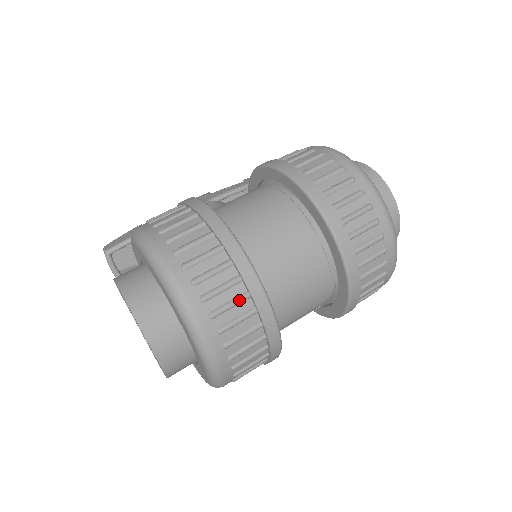
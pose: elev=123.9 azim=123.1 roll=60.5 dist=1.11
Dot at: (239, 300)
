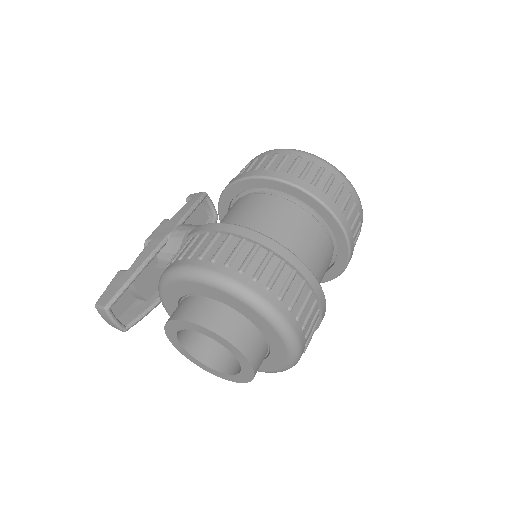
Dot at: (301, 289)
